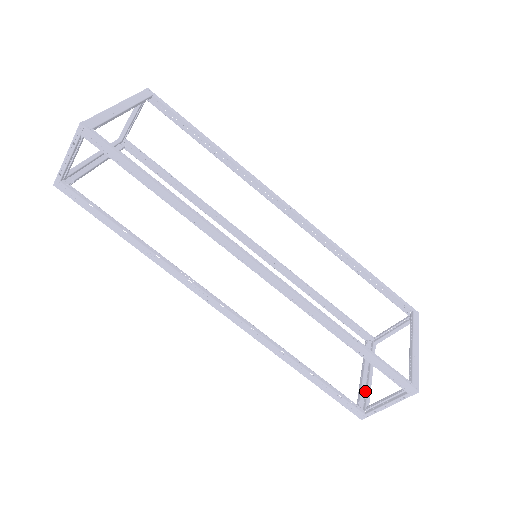
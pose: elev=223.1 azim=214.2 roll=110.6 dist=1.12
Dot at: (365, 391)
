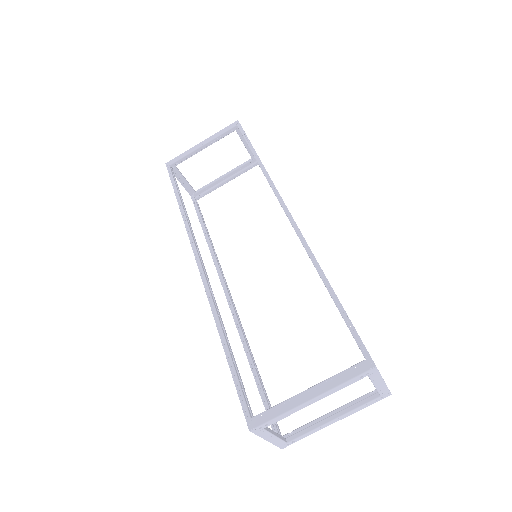
Dot at: (307, 428)
